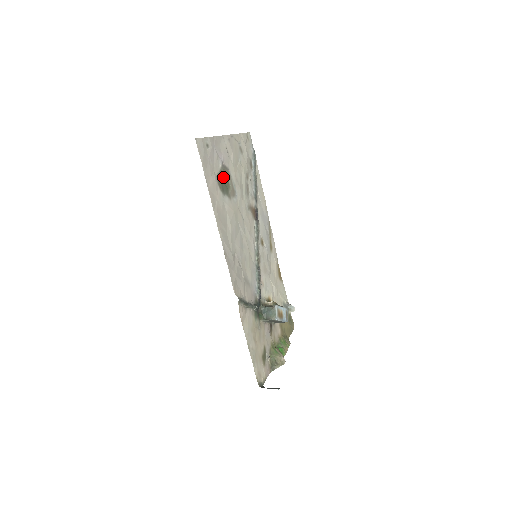
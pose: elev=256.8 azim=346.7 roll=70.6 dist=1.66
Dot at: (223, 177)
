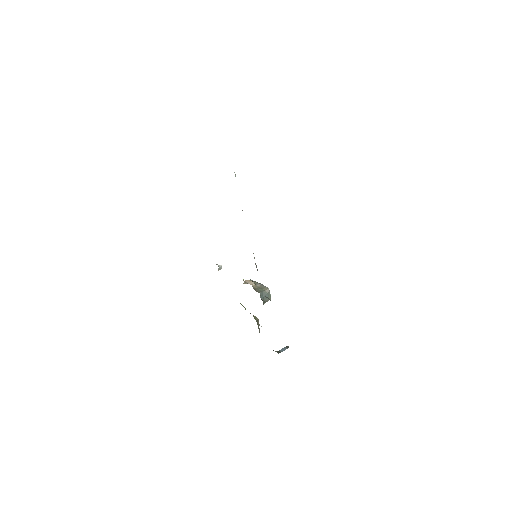
Dot at: occluded
